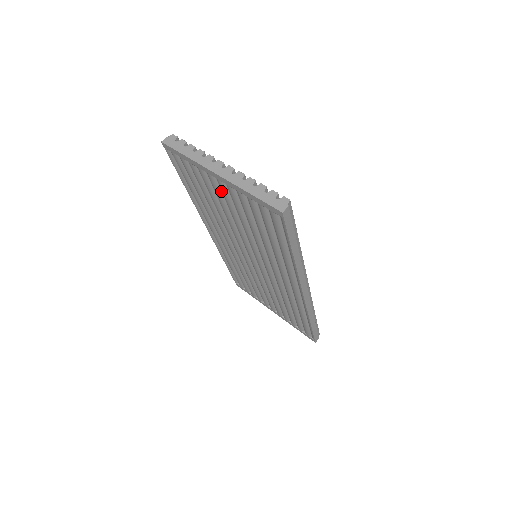
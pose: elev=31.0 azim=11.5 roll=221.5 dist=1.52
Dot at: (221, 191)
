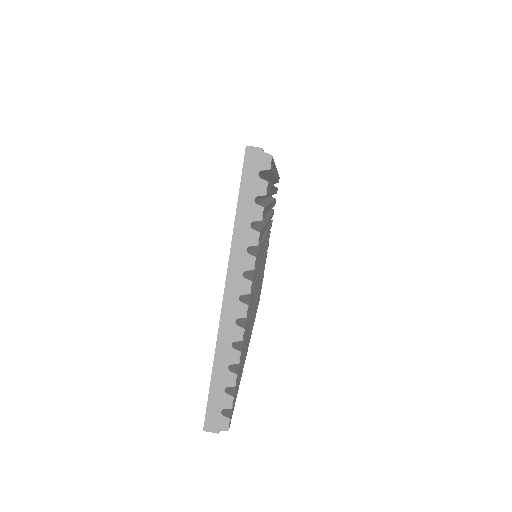
Dot at: occluded
